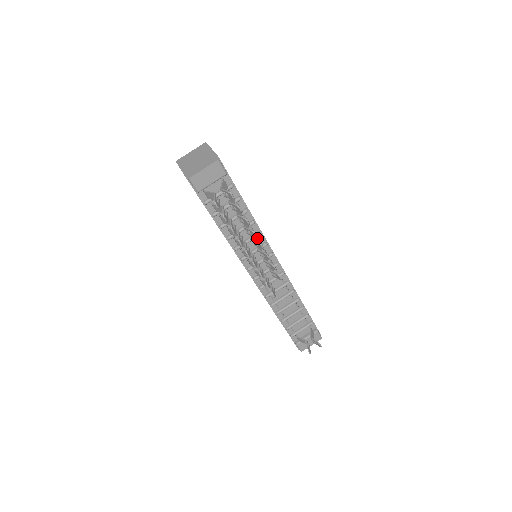
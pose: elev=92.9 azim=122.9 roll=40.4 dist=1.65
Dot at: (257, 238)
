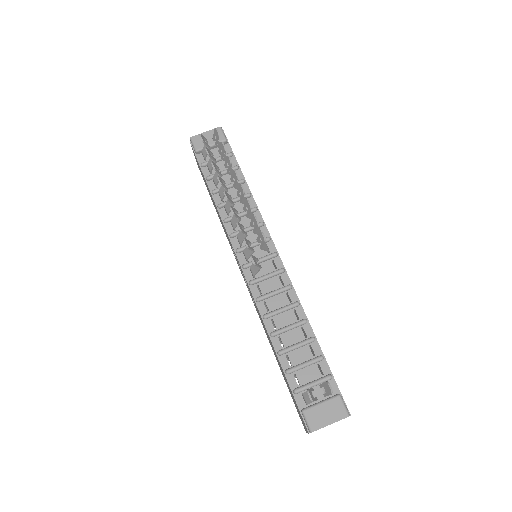
Dot at: (252, 213)
